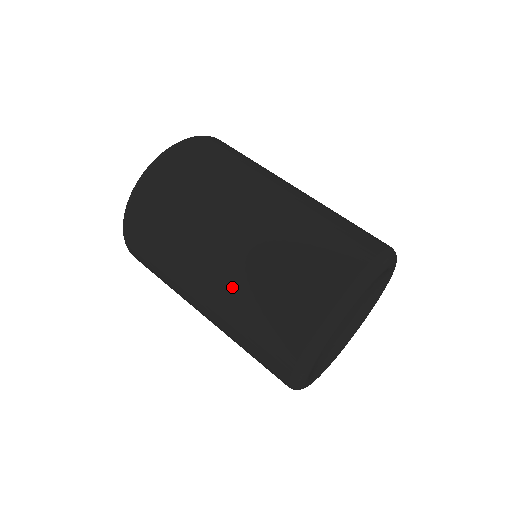
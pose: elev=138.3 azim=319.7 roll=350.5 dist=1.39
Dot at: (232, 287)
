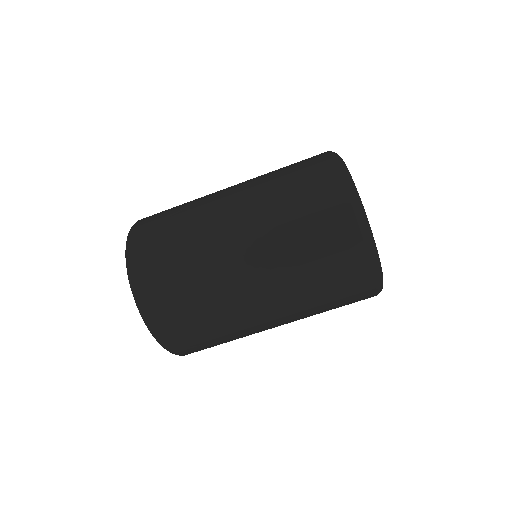
Dot at: (261, 213)
